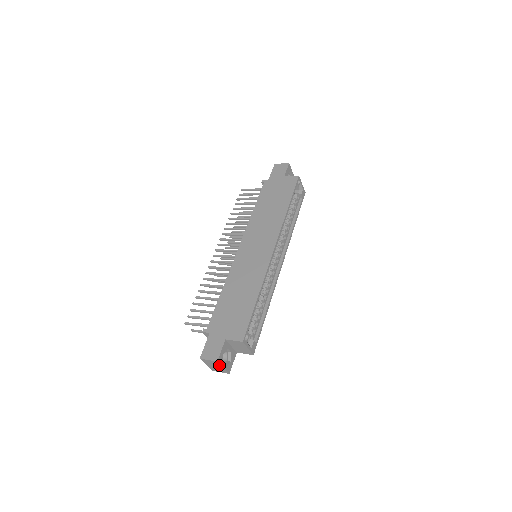
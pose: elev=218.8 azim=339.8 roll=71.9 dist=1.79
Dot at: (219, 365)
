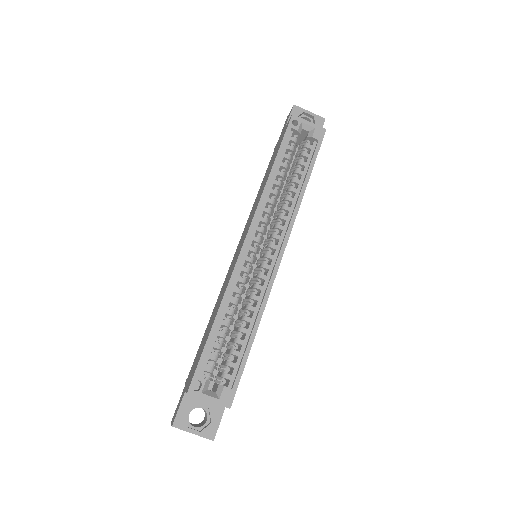
Dot at: (185, 430)
